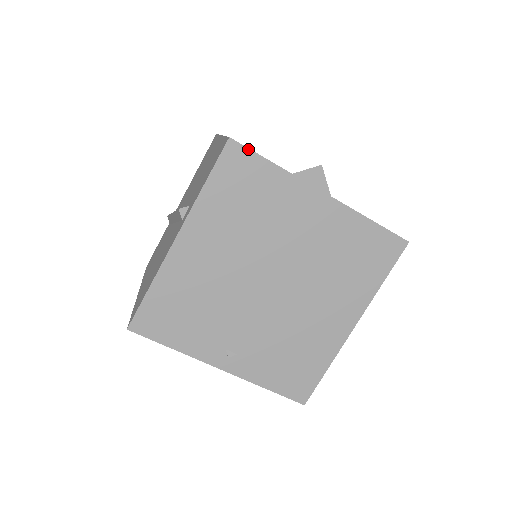
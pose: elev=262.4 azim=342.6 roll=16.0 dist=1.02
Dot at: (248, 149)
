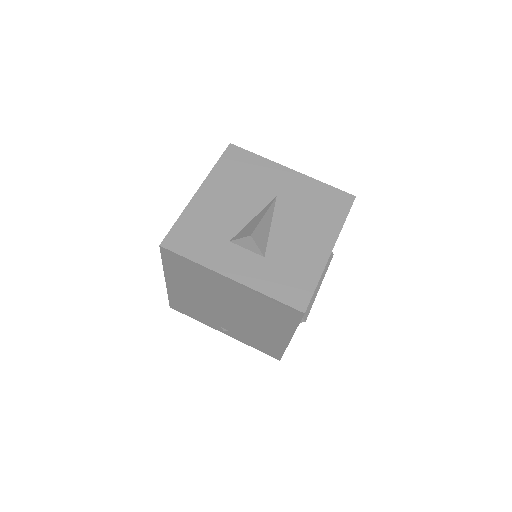
Dot at: (173, 252)
